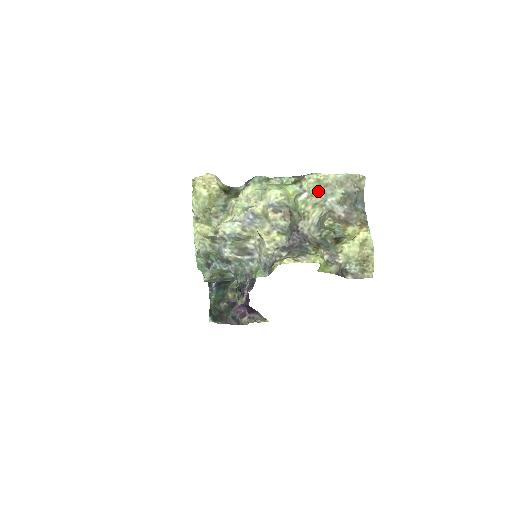
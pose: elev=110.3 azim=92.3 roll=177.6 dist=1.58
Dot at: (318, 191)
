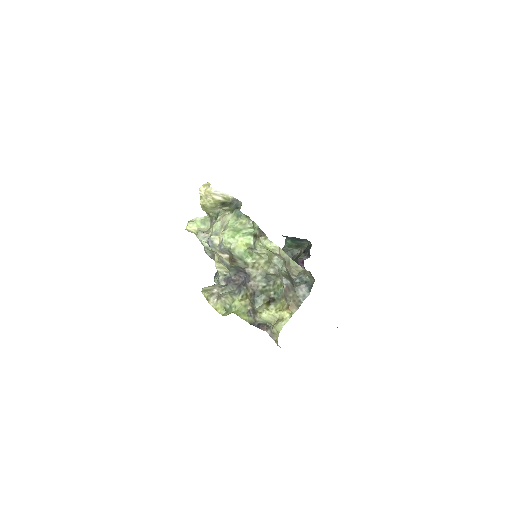
Dot at: (272, 254)
